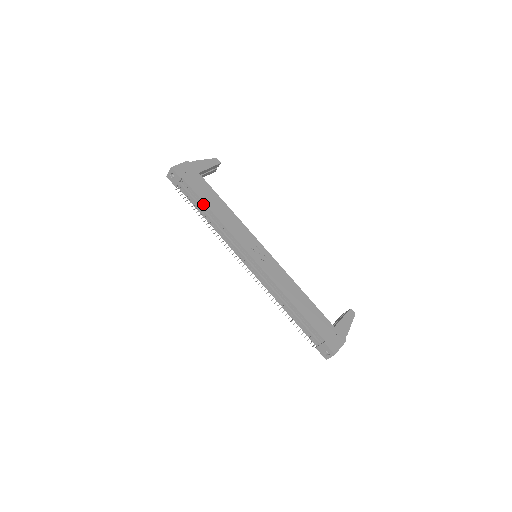
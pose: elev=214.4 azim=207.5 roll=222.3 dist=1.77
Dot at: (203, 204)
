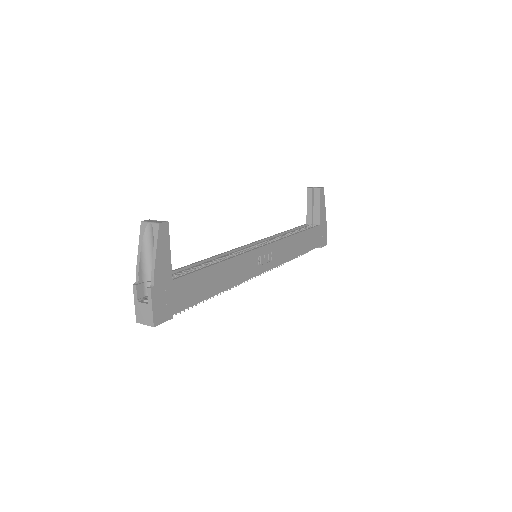
Dot at: (204, 299)
